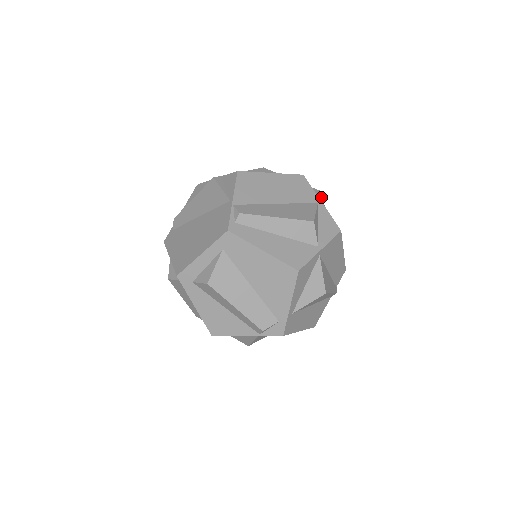
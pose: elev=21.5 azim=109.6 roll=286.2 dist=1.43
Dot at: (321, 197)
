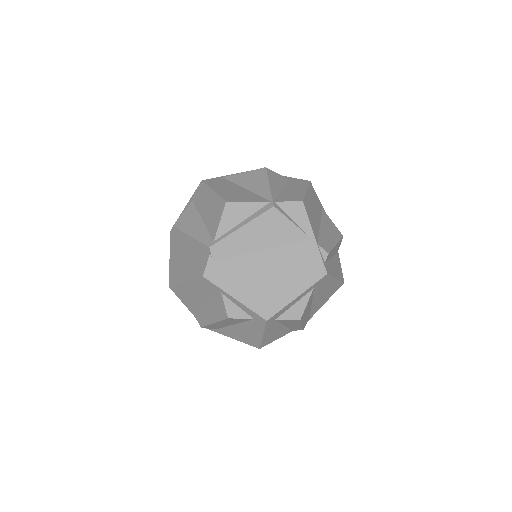
Dot at: occluded
